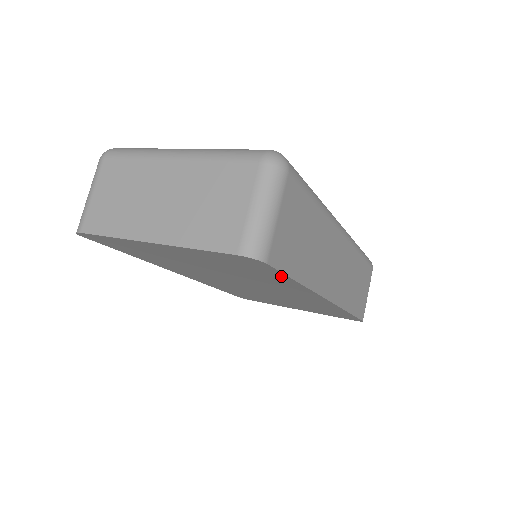
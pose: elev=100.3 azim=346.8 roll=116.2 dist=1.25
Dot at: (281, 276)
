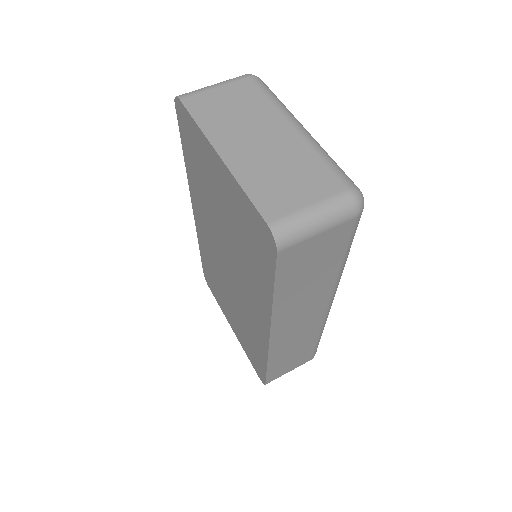
Dot at: (269, 276)
